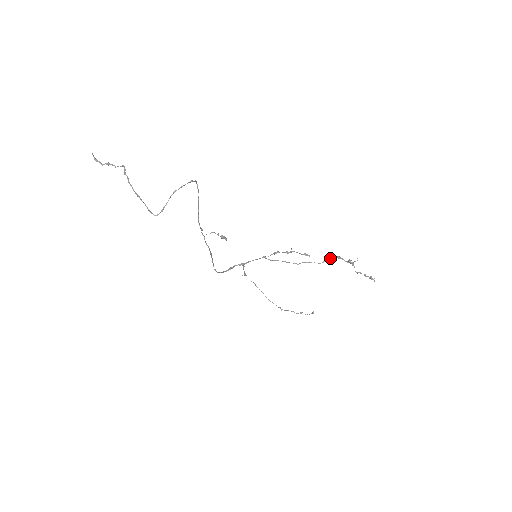
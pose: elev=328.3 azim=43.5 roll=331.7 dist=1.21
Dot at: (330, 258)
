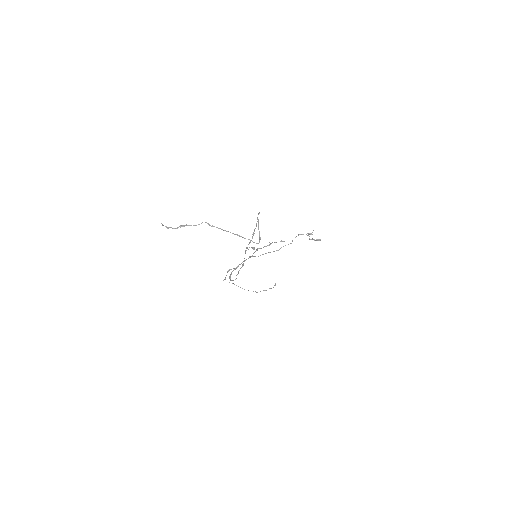
Dot at: (295, 237)
